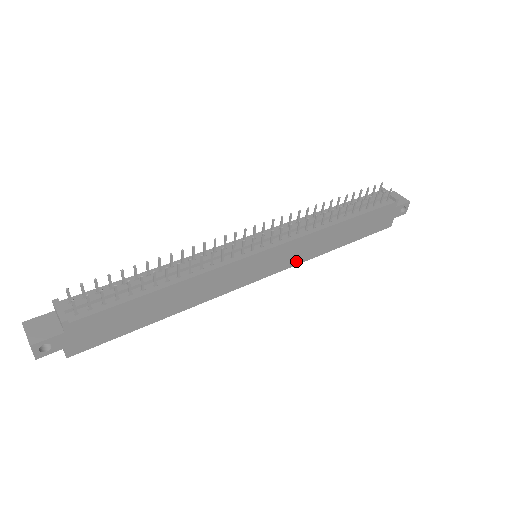
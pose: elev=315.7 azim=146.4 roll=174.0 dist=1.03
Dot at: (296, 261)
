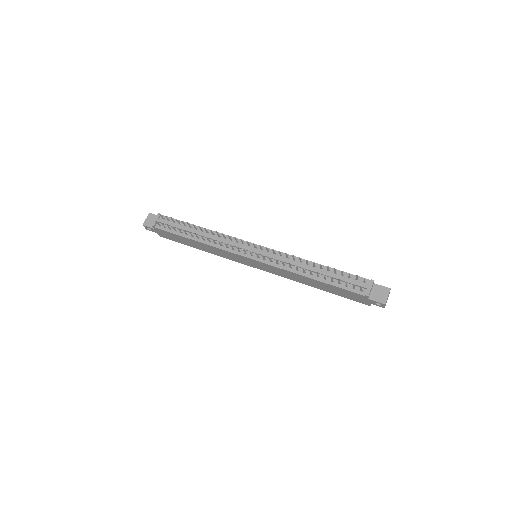
Dot at: (280, 275)
